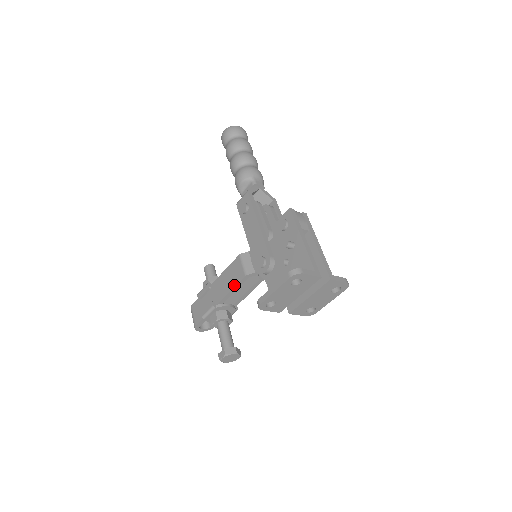
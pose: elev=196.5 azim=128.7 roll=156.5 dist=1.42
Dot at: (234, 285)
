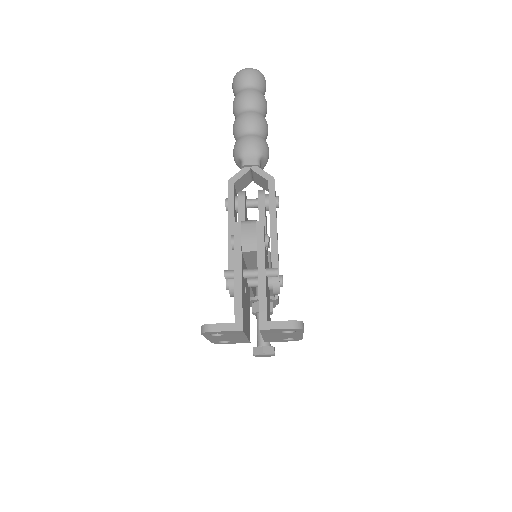
Dot at: occluded
